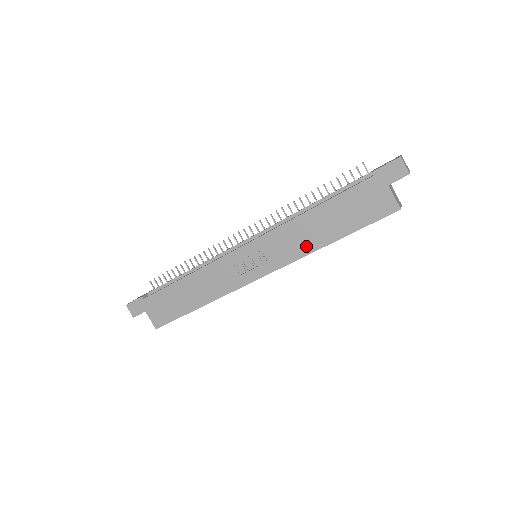
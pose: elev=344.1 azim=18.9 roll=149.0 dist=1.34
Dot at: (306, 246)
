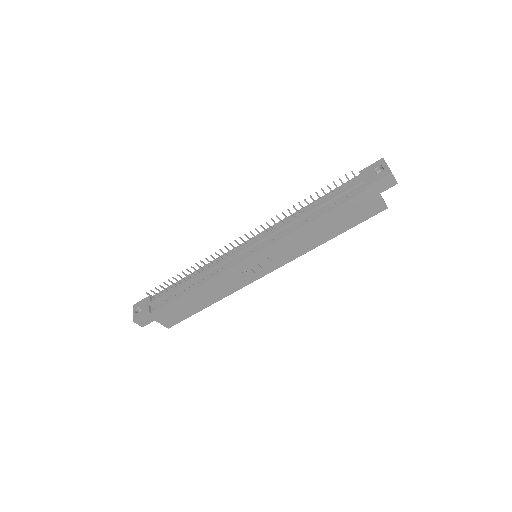
Dot at: (307, 246)
